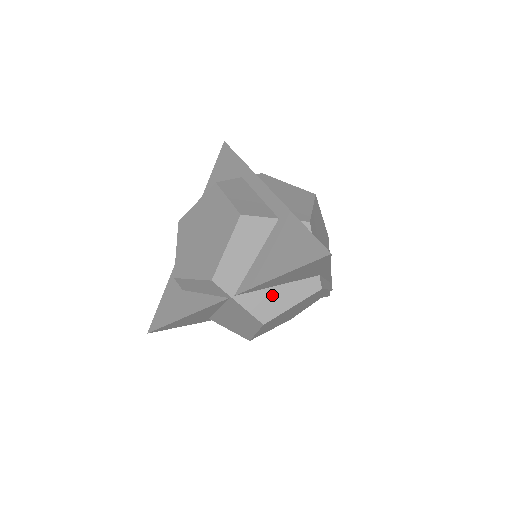
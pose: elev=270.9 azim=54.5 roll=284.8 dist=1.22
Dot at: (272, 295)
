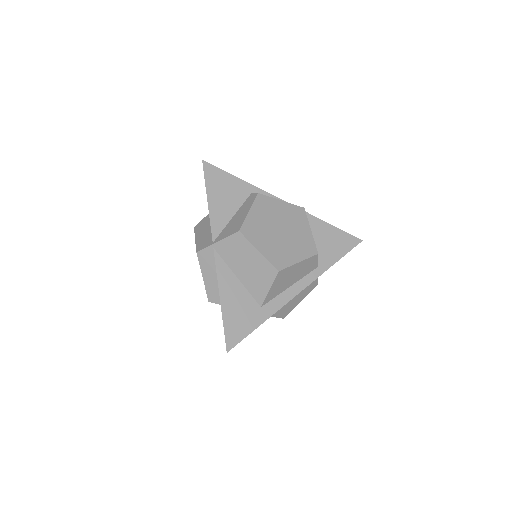
Dot at: (233, 222)
